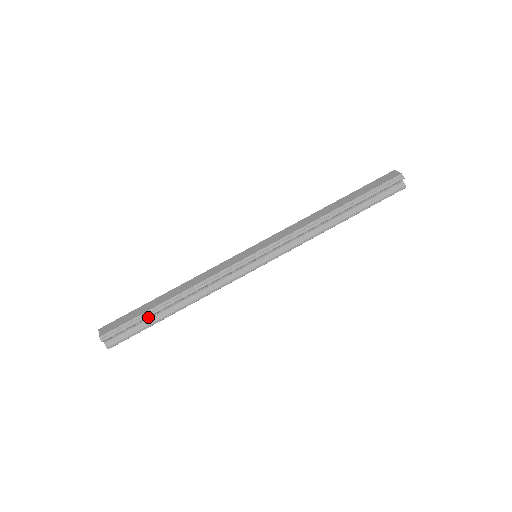
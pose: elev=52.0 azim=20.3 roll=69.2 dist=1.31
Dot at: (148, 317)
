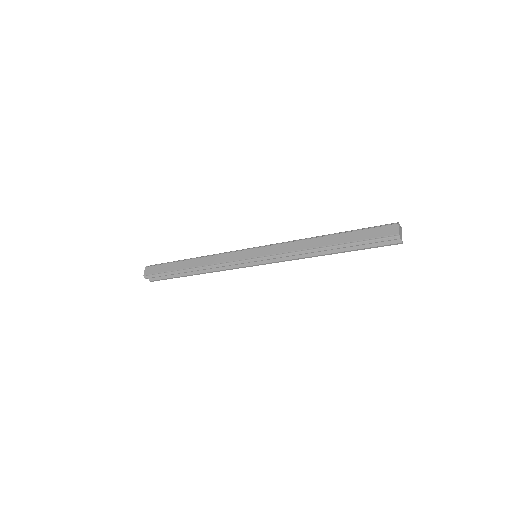
Dot at: (175, 273)
